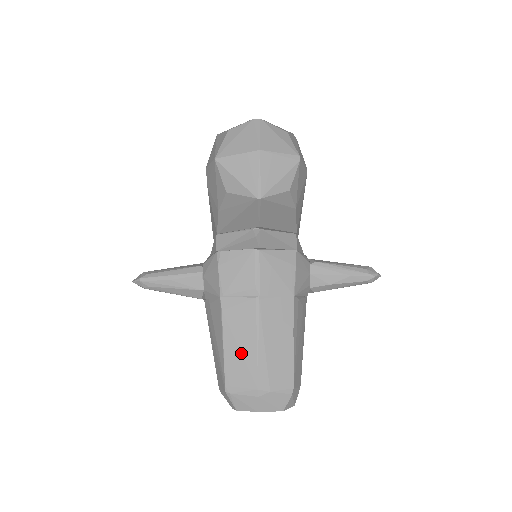
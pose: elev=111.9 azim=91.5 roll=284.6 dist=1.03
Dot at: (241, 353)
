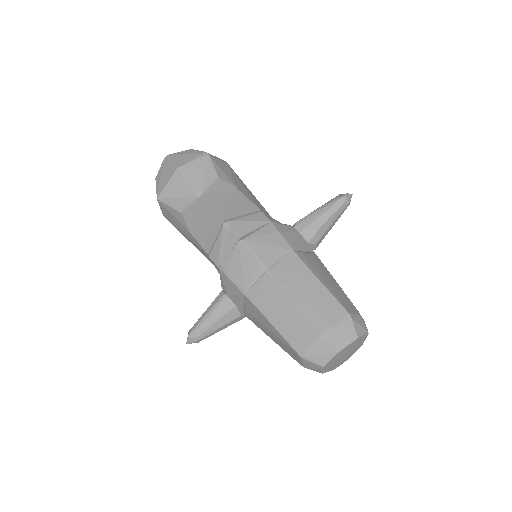
Dot at: (288, 319)
